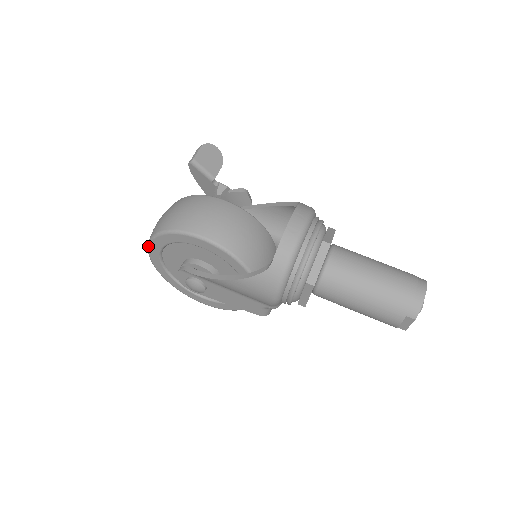
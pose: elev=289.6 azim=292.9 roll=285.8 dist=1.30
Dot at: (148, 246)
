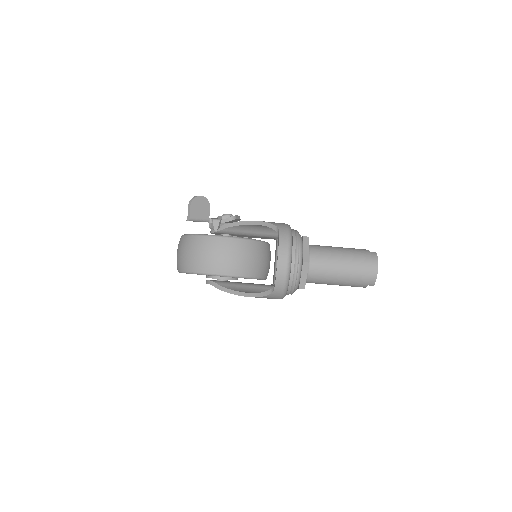
Dot at: occluded
